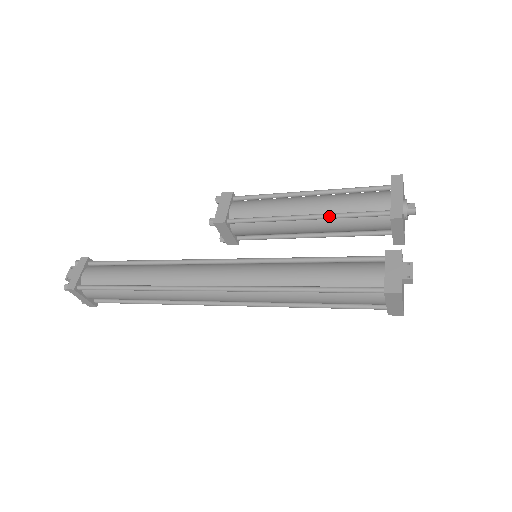
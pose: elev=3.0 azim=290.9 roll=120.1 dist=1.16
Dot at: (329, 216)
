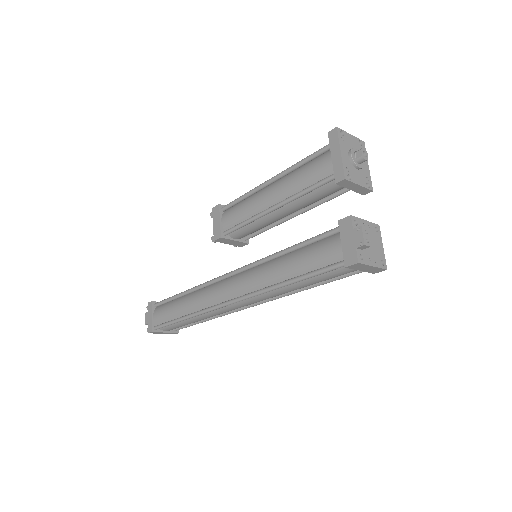
Dot at: (290, 200)
